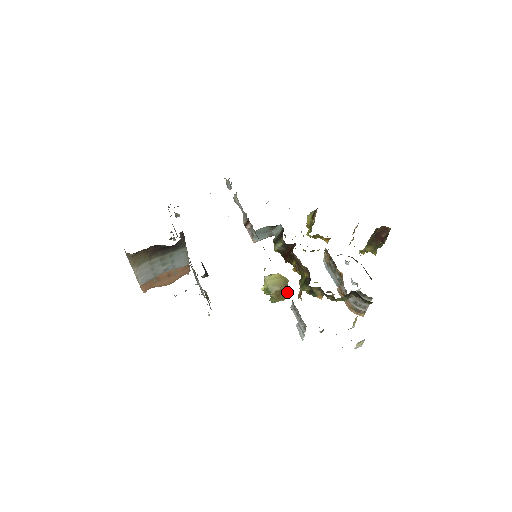
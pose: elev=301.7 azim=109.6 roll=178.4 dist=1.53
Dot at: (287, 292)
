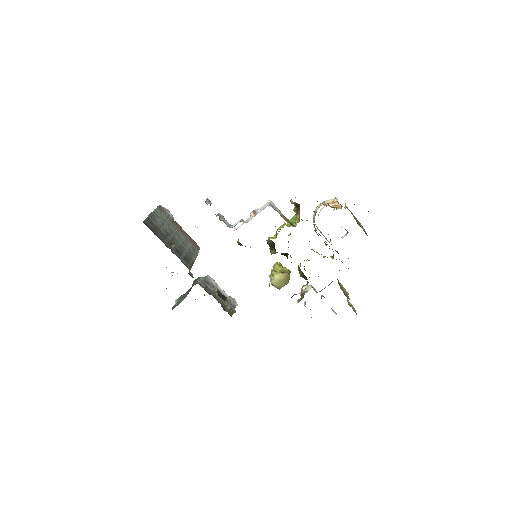
Dot at: occluded
